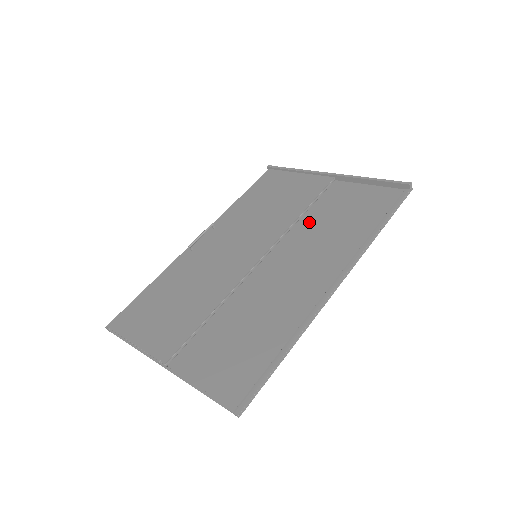
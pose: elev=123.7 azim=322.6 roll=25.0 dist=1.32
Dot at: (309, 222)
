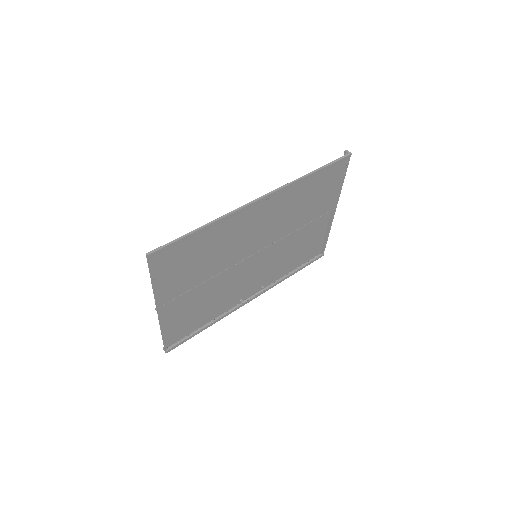
Dot at: (296, 223)
